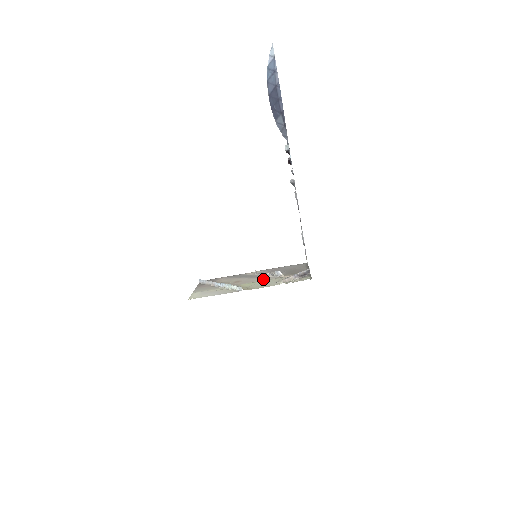
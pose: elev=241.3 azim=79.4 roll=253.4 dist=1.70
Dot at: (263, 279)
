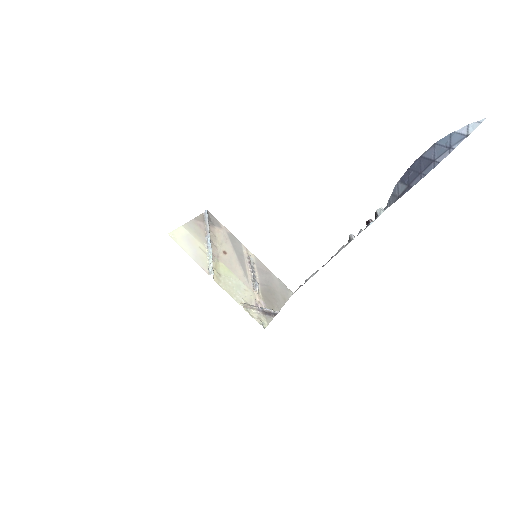
Dot at: (241, 277)
